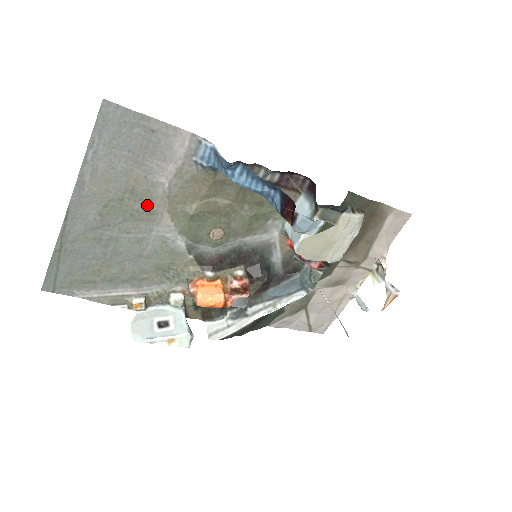
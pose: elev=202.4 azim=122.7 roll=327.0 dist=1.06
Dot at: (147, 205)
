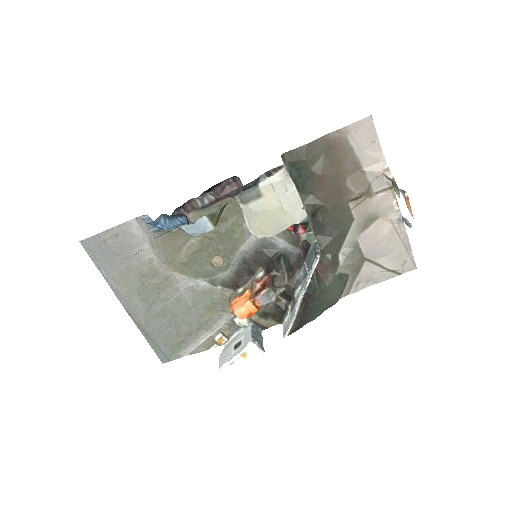
Dot at: (159, 276)
